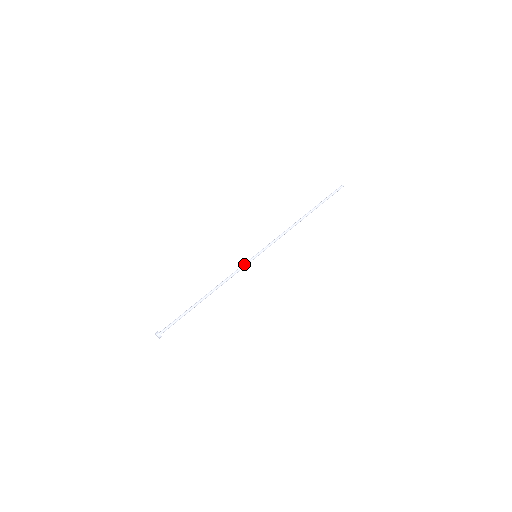
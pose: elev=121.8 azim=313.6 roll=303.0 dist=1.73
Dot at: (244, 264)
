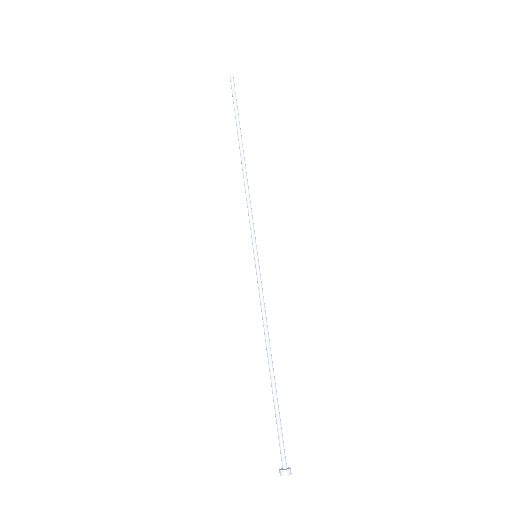
Dot at: (258, 280)
